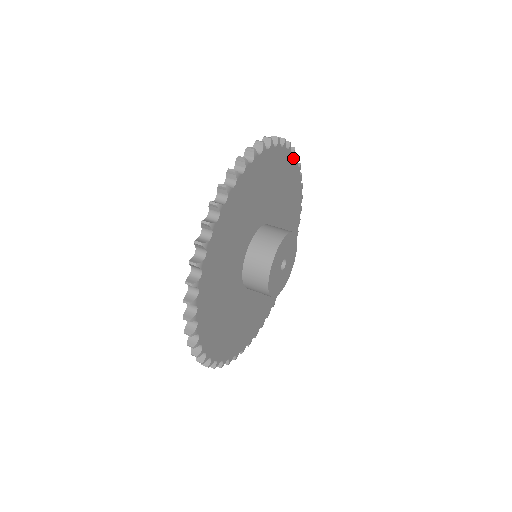
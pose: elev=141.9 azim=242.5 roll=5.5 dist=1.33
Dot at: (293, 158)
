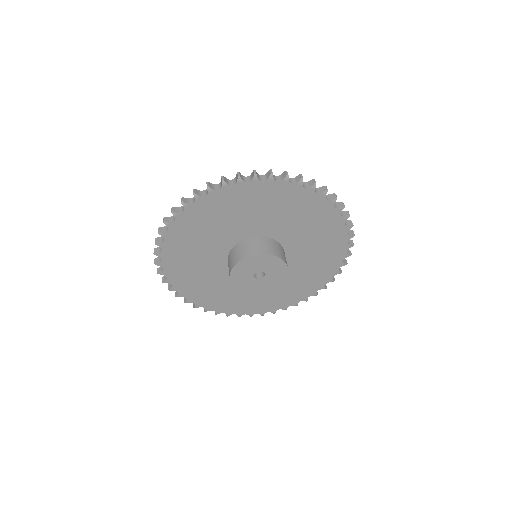
Dot at: (345, 230)
